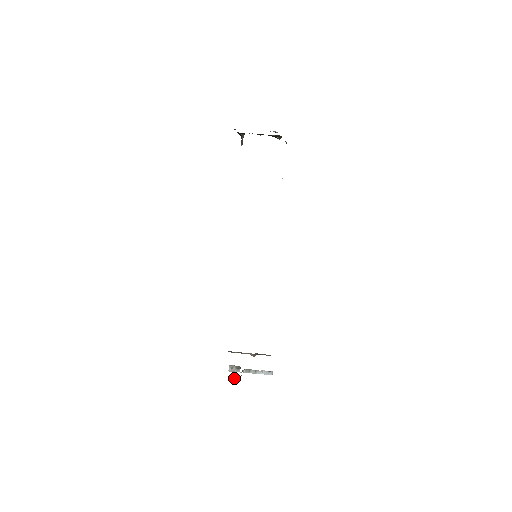
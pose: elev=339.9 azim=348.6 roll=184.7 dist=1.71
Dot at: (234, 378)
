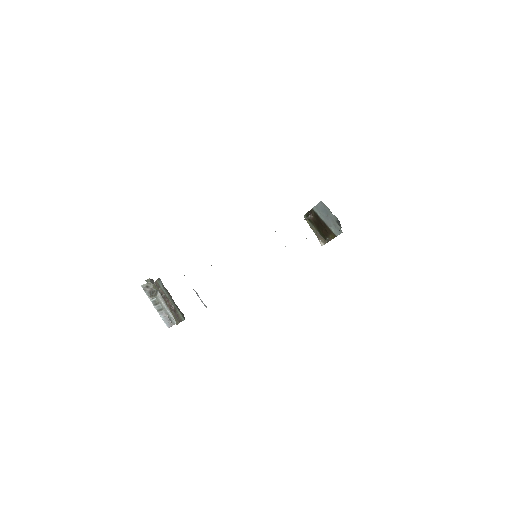
Dot at: occluded
